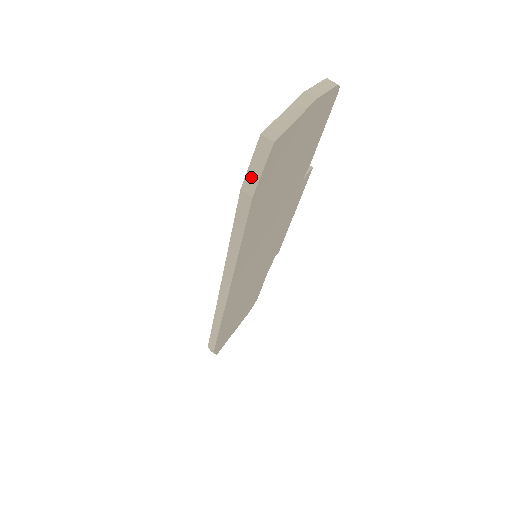
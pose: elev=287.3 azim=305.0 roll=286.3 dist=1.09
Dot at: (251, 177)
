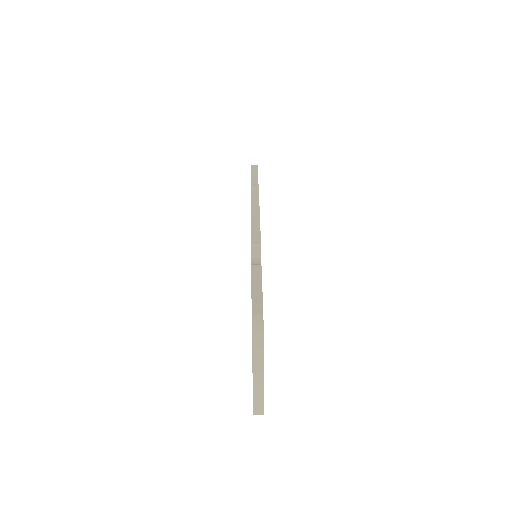
Dot at: occluded
